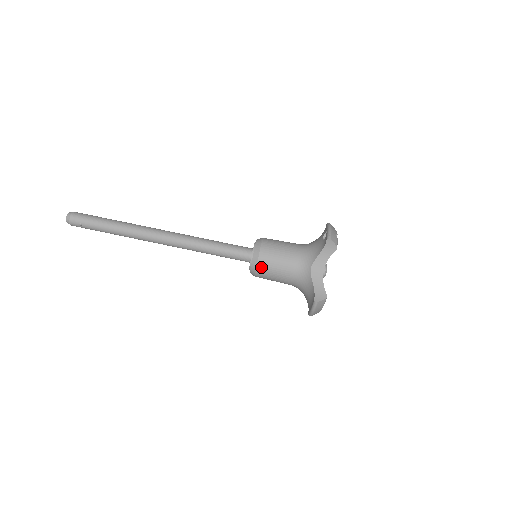
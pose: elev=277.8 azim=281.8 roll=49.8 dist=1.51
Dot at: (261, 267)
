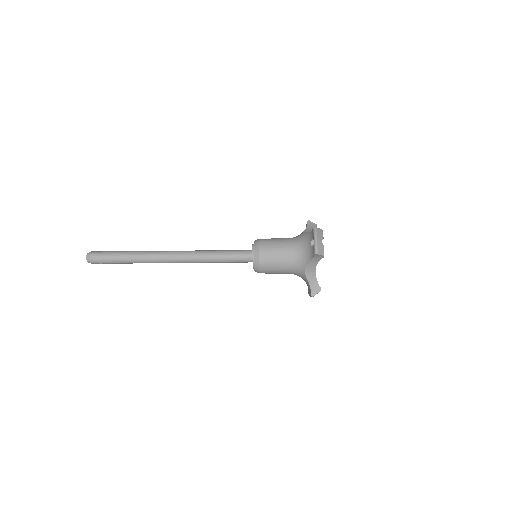
Dot at: (263, 272)
